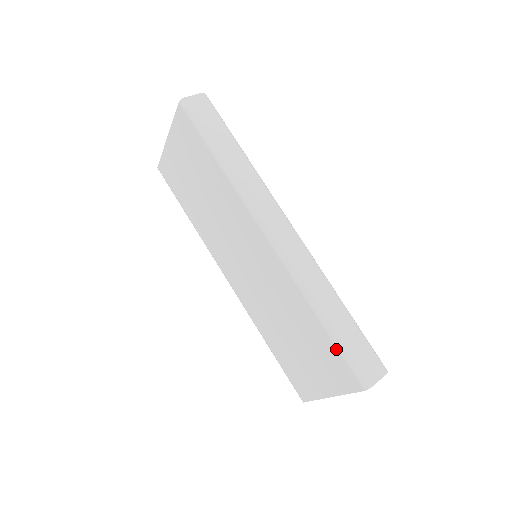
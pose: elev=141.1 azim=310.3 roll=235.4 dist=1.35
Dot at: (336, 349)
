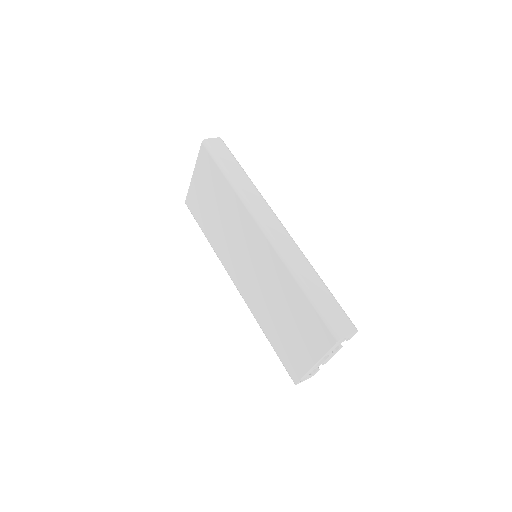
Dot at: (314, 310)
